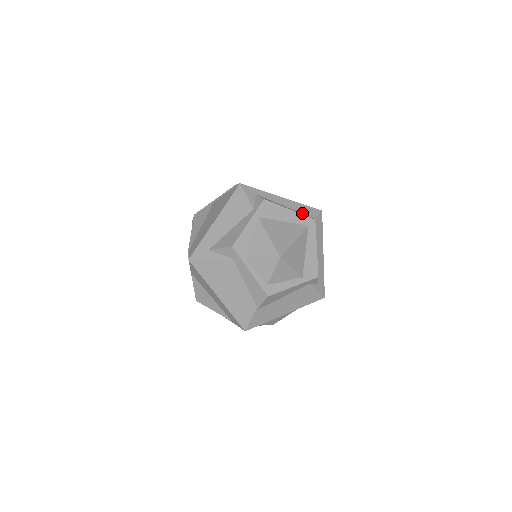
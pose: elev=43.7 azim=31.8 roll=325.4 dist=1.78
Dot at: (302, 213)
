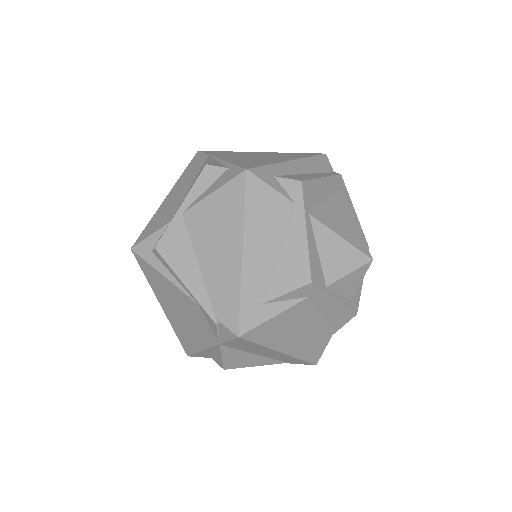
Dot at: (322, 172)
